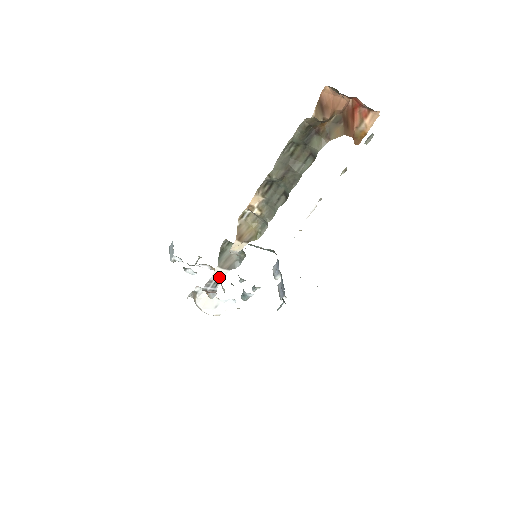
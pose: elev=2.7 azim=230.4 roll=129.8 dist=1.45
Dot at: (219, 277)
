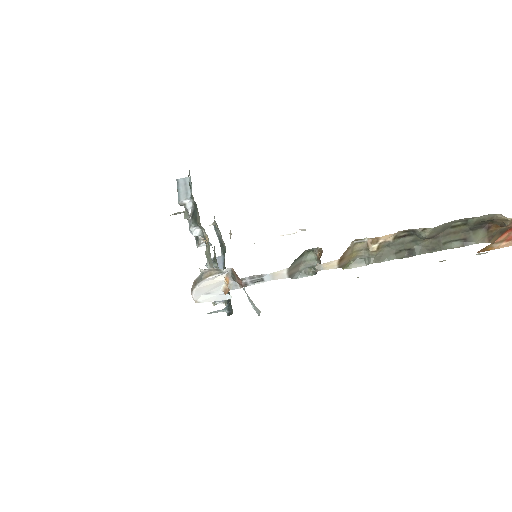
Dot at: (273, 278)
